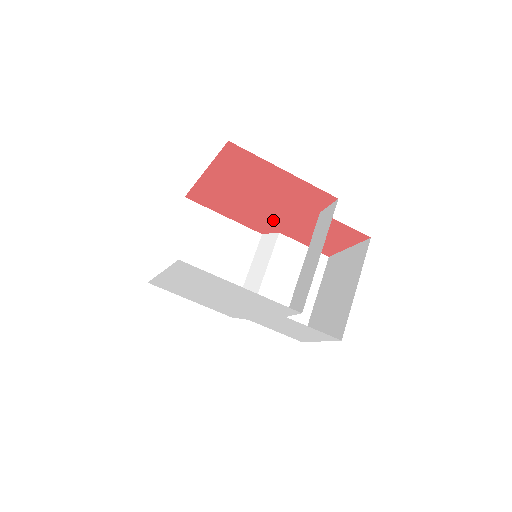
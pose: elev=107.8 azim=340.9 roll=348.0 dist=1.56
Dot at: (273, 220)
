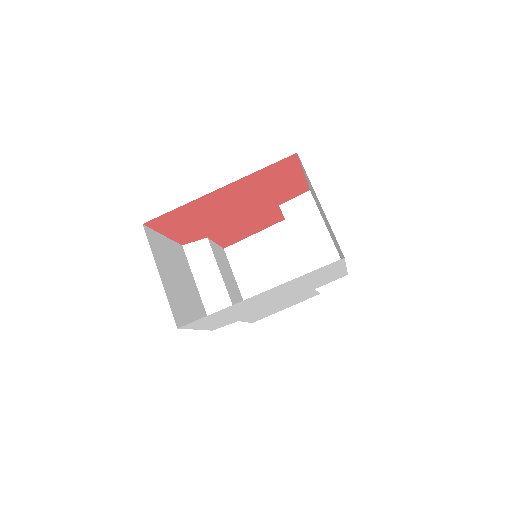
Dot at: (221, 225)
